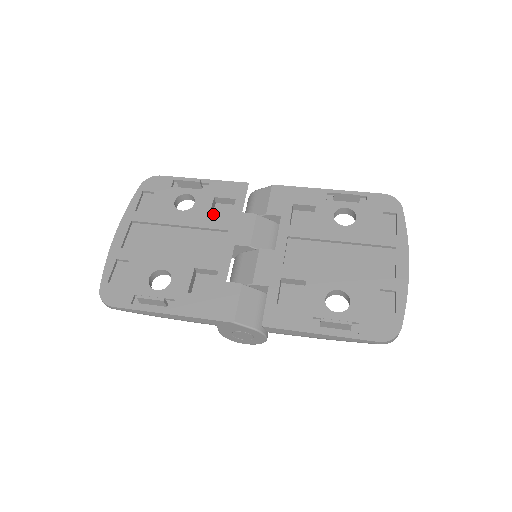
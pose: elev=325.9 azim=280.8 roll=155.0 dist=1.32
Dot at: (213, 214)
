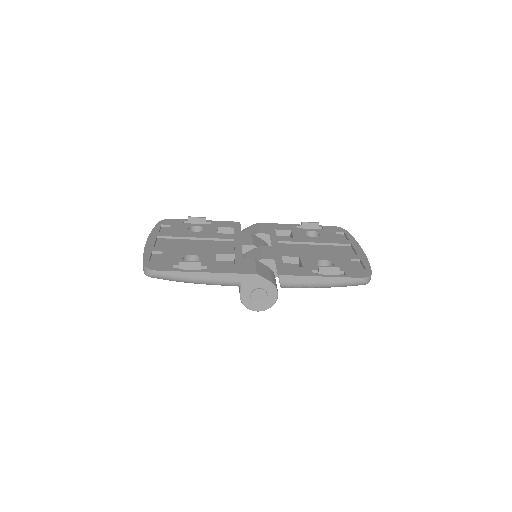
Dot at: occluded
